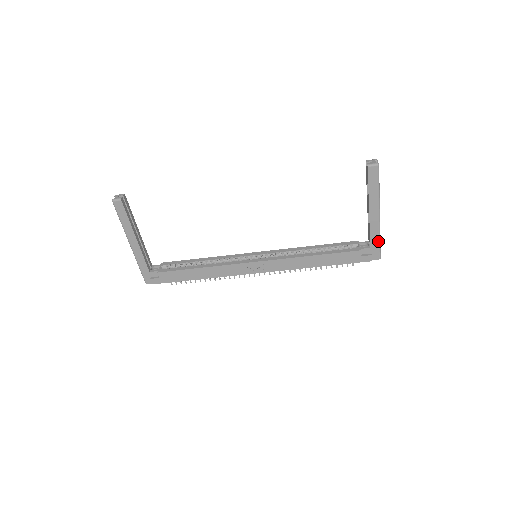
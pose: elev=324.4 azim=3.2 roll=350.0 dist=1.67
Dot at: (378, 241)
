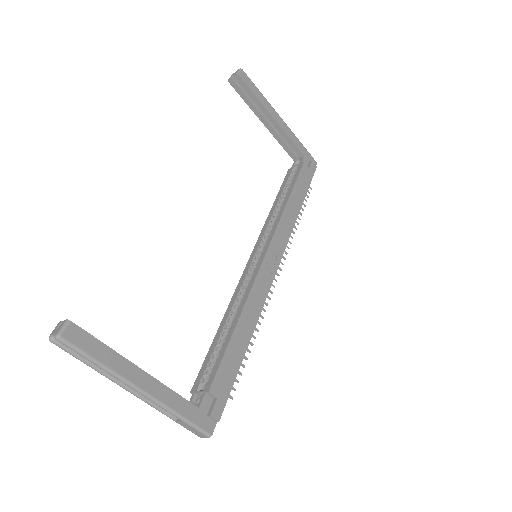
Dot at: (302, 145)
